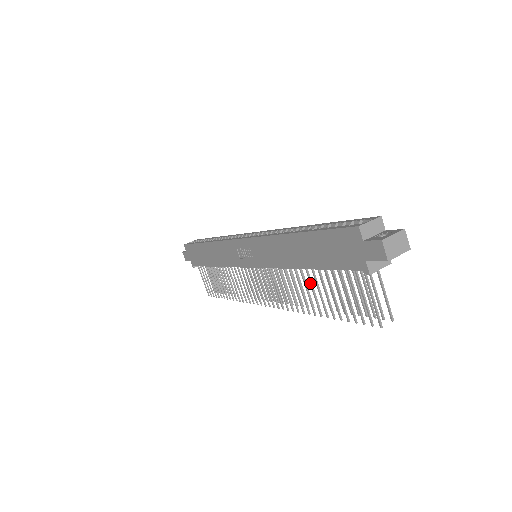
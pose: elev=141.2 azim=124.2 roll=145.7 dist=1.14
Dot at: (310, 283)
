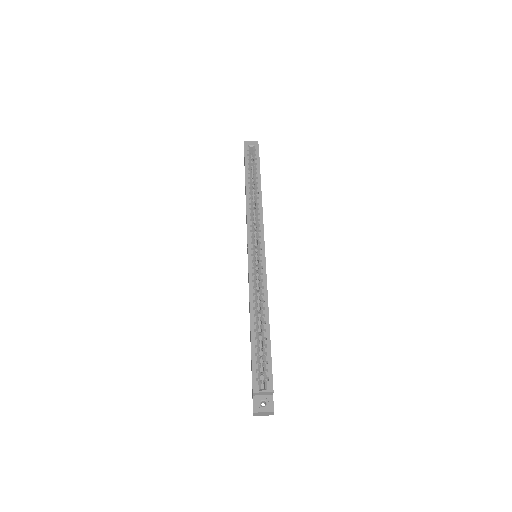
Dot at: occluded
